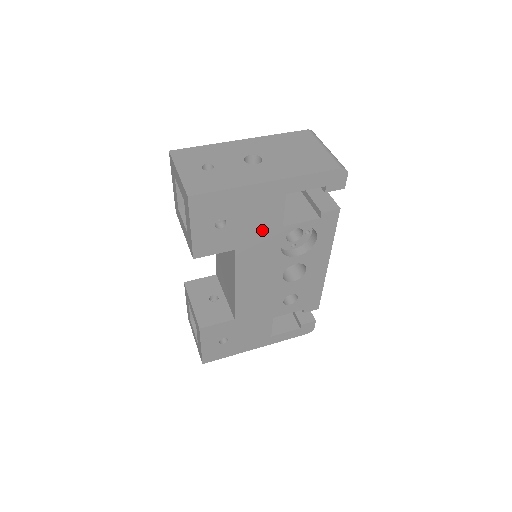
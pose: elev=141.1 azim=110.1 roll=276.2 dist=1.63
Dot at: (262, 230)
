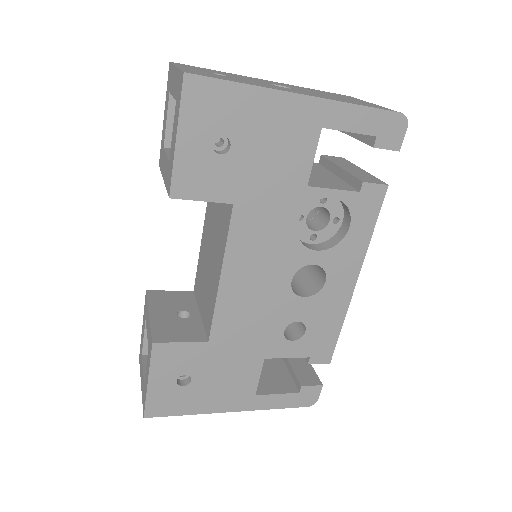
Dot at: (278, 182)
